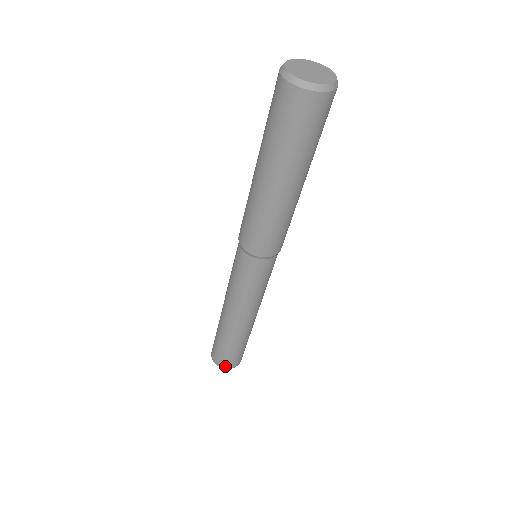
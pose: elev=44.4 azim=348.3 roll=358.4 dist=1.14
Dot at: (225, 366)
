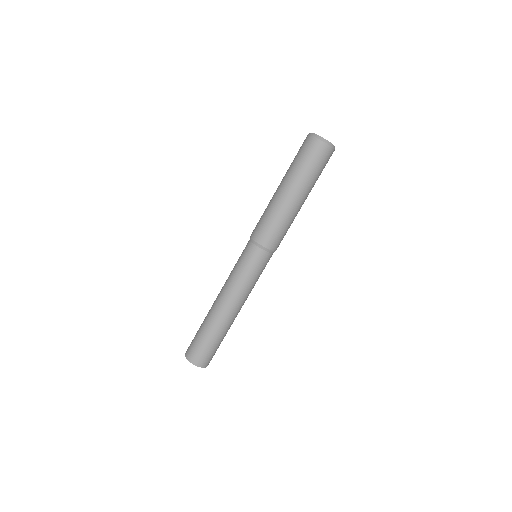
Dot at: (187, 354)
